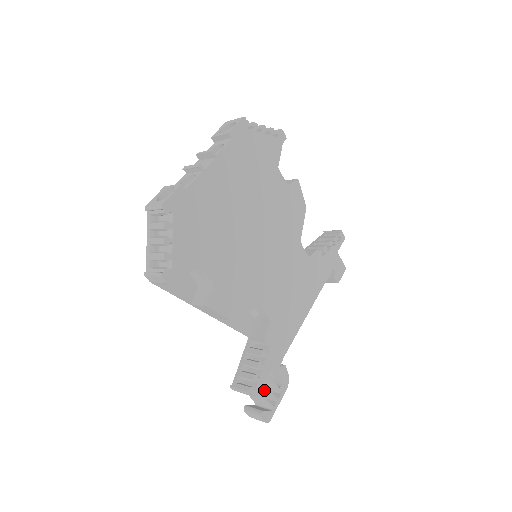
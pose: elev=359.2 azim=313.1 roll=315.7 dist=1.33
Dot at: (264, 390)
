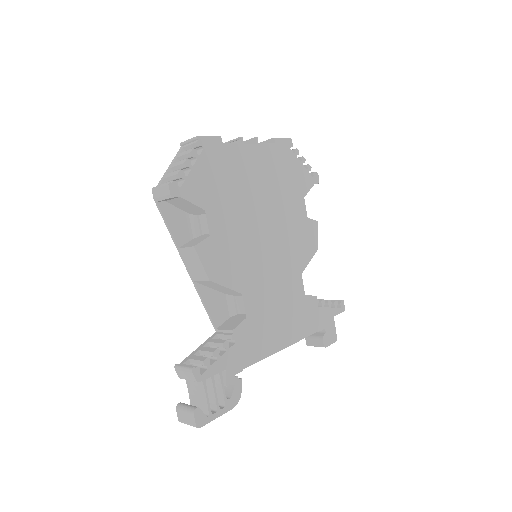
Dot at: (209, 391)
